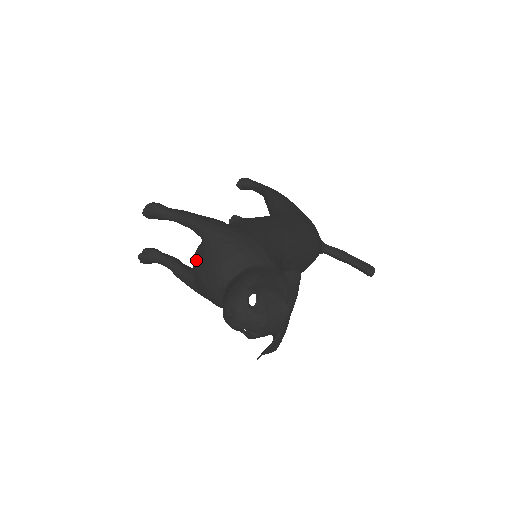
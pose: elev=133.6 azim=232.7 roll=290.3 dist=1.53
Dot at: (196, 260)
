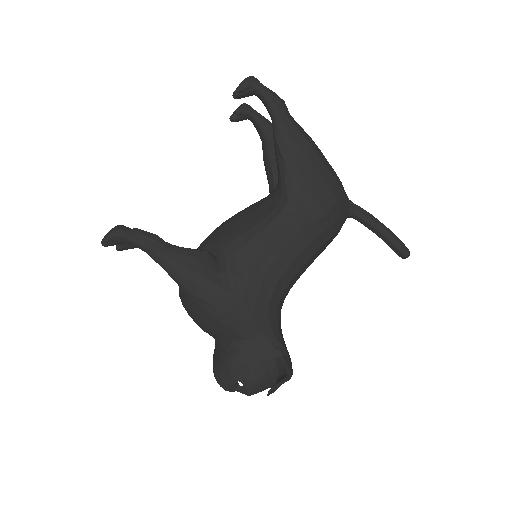
Dot at: occluded
